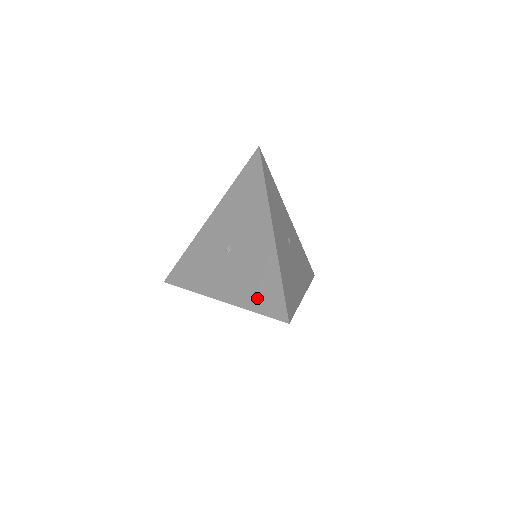
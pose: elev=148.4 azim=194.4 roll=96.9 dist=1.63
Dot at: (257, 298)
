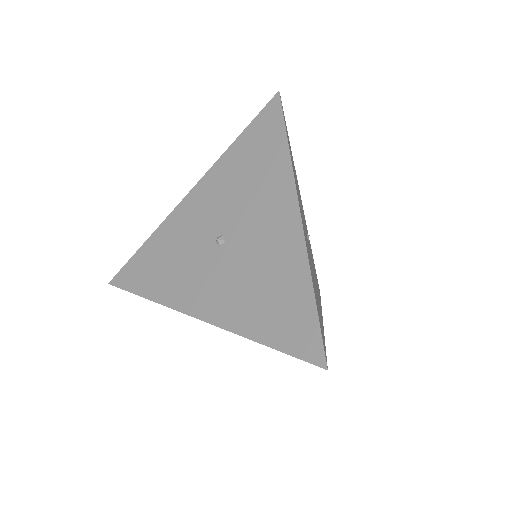
Dot at: (268, 321)
